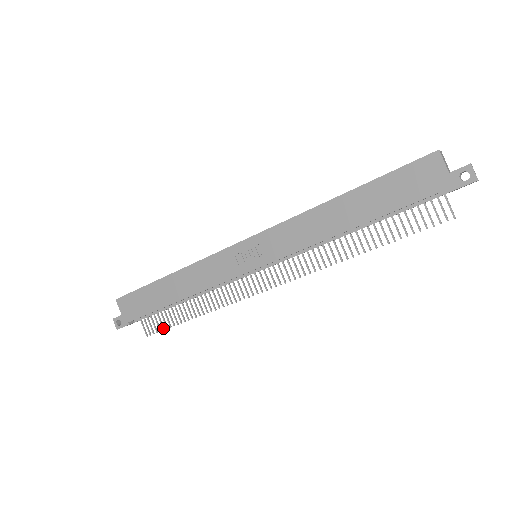
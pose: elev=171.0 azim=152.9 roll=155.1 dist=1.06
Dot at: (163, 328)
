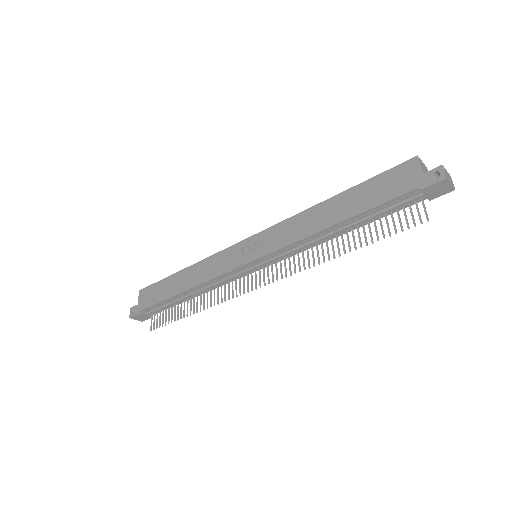
Dot at: (165, 323)
